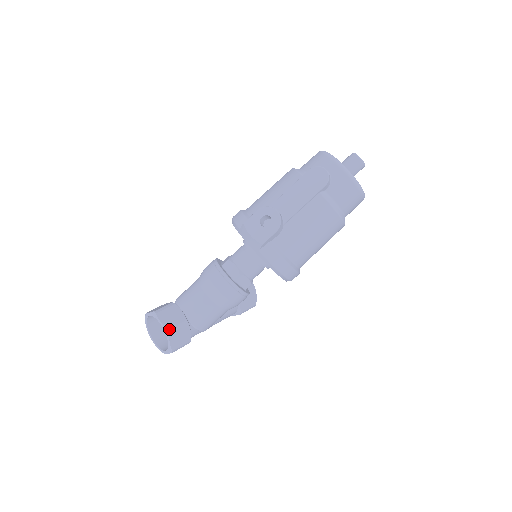
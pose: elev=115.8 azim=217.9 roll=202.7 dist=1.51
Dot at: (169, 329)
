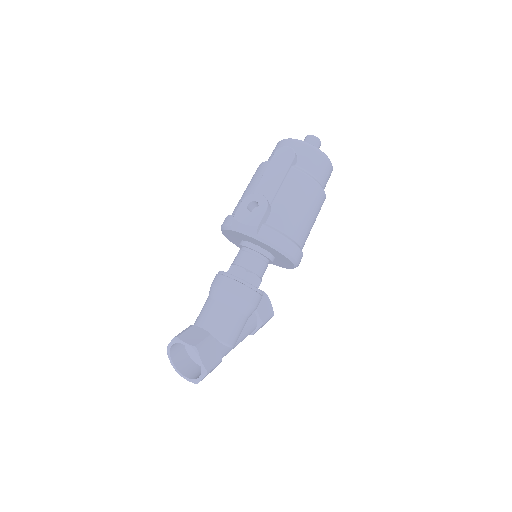
Dot at: (196, 346)
